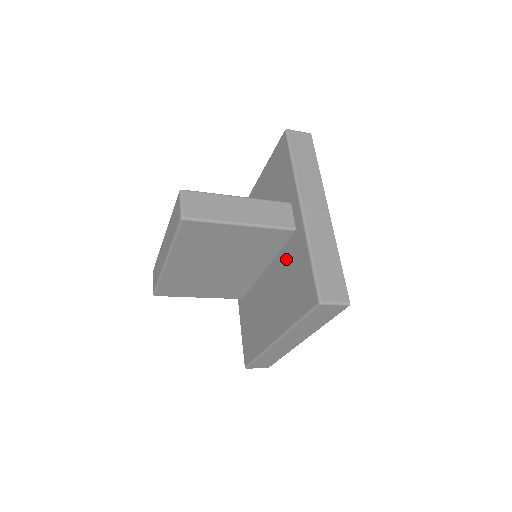
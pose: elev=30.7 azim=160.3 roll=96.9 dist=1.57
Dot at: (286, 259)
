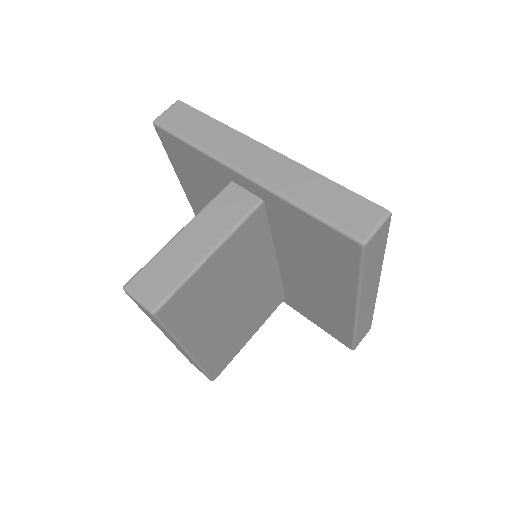
Dot at: (284, 234)
